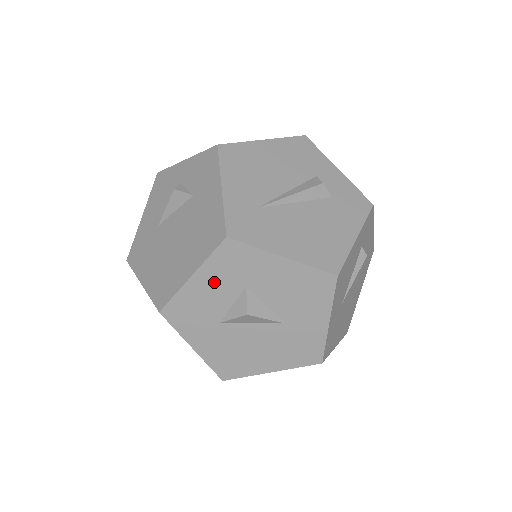
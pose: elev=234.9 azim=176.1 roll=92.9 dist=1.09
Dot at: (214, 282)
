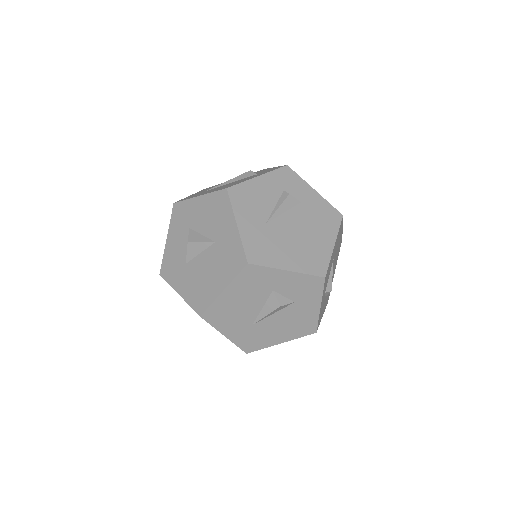
Dot at: (176, 236)
